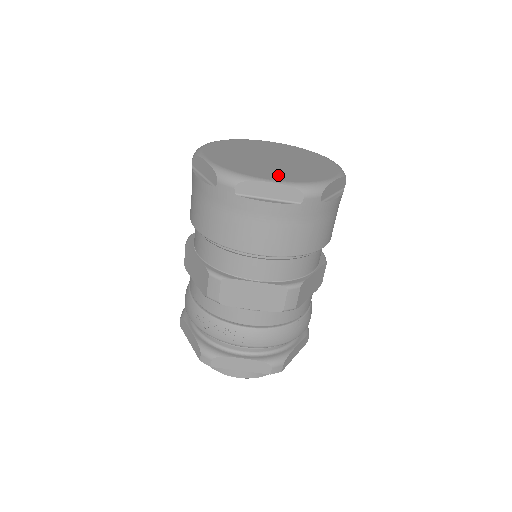
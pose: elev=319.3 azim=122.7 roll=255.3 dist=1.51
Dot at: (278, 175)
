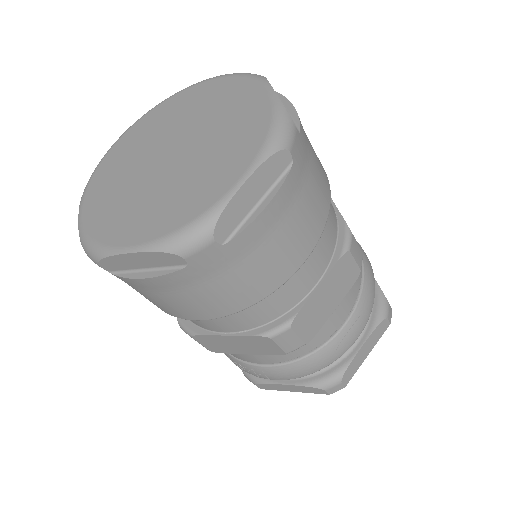
Dot at: (147, 222)
